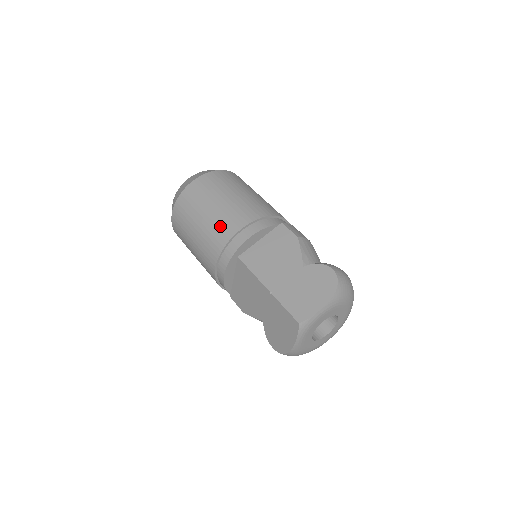
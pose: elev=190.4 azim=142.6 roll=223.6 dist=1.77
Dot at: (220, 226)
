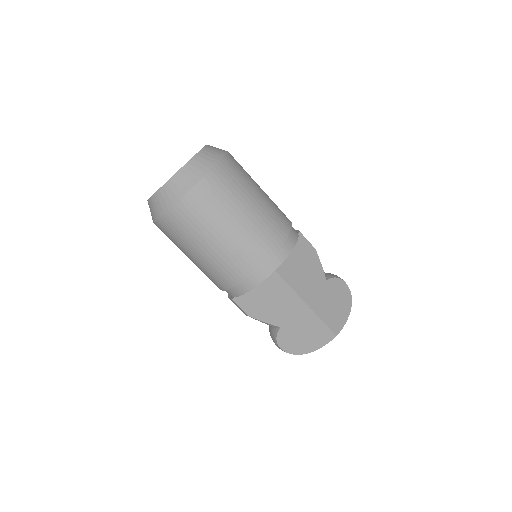
Dot at: (261, 235)
